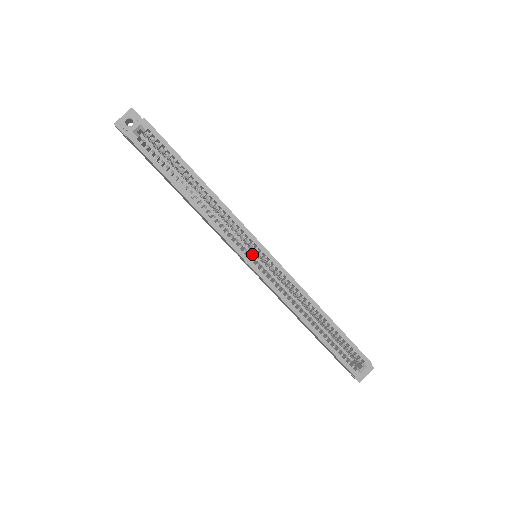
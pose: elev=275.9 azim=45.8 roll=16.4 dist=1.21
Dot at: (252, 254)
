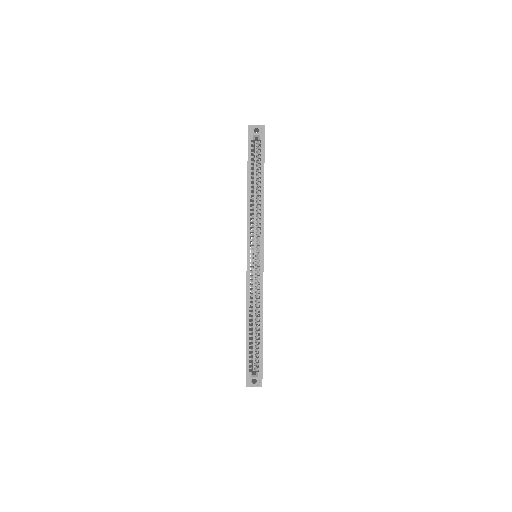
Dot at: (255, 254)
